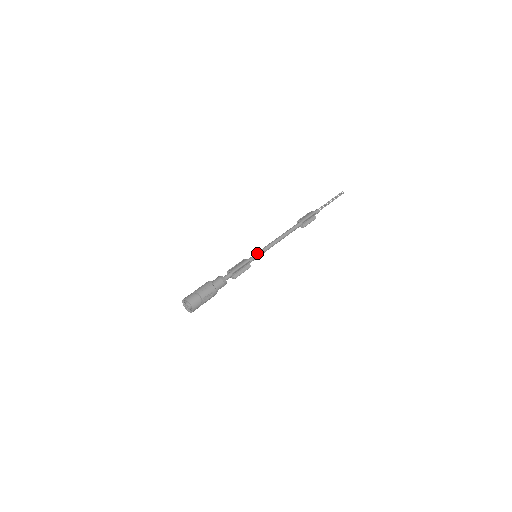
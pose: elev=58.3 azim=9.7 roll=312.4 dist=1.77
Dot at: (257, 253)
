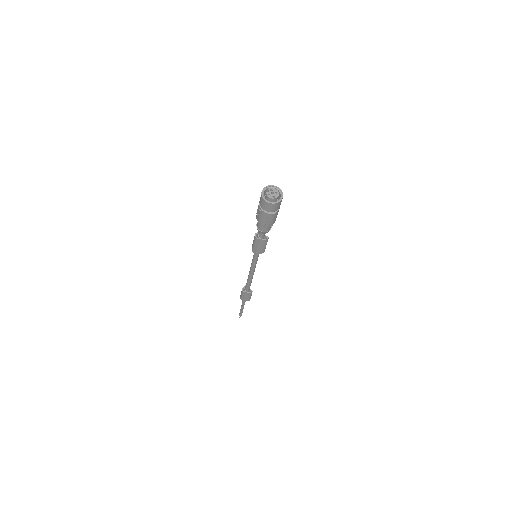
Dot at: occluded
